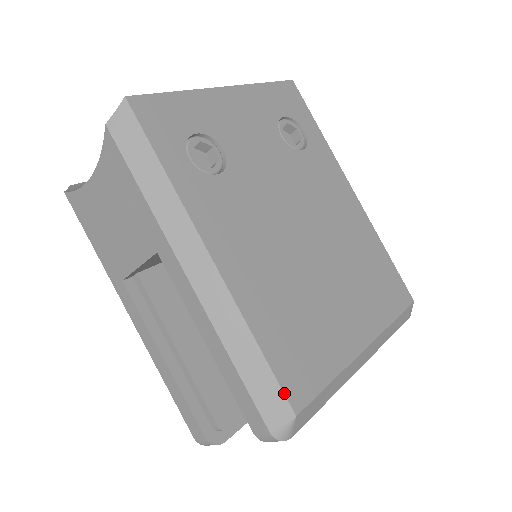
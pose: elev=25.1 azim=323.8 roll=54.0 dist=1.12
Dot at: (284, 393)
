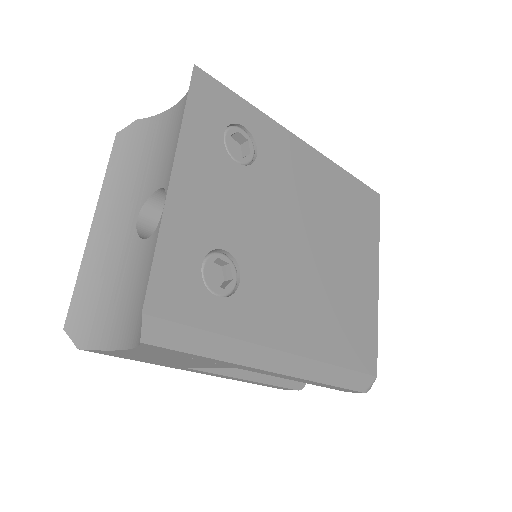
Dot at: (366, 374)
